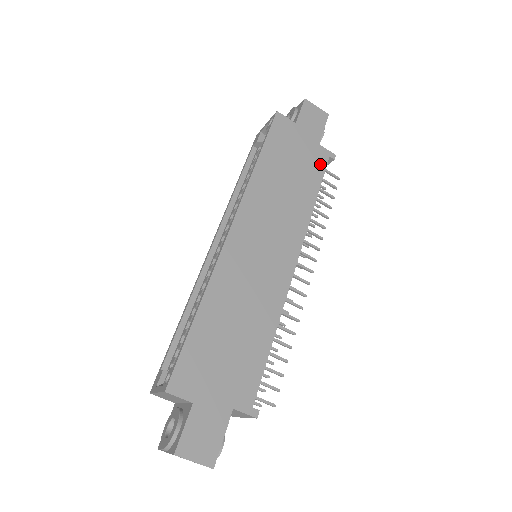
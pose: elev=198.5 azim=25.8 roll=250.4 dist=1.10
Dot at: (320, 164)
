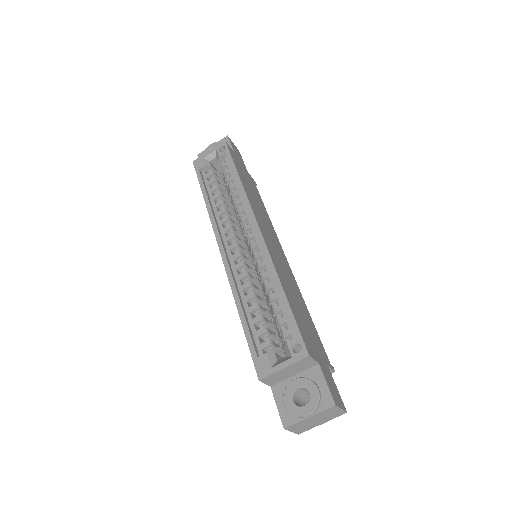
Dot at: (255, 187)
